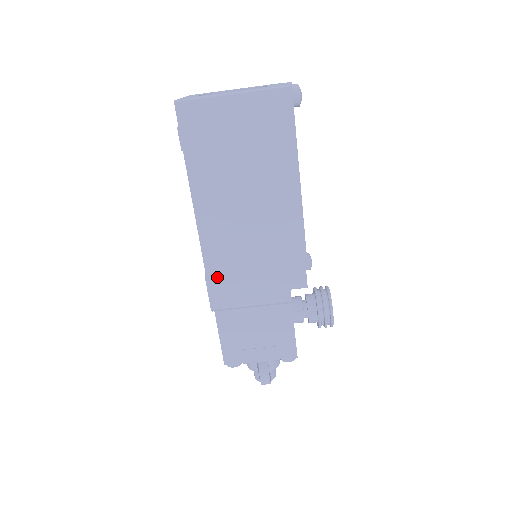
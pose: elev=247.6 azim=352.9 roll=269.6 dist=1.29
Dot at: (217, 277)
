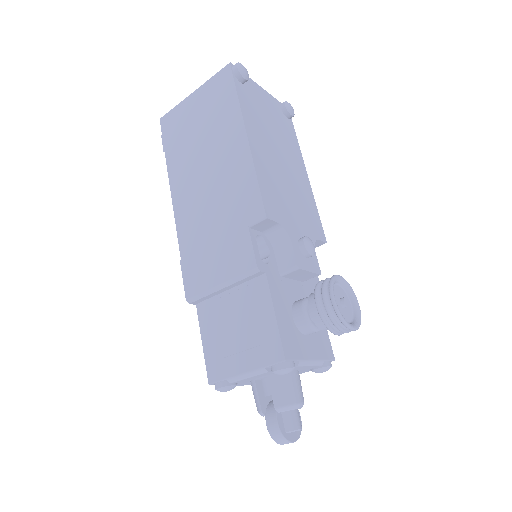
Dot at: (189, 258)
